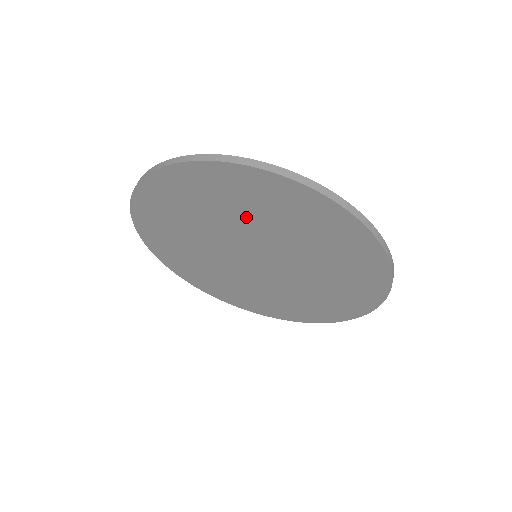
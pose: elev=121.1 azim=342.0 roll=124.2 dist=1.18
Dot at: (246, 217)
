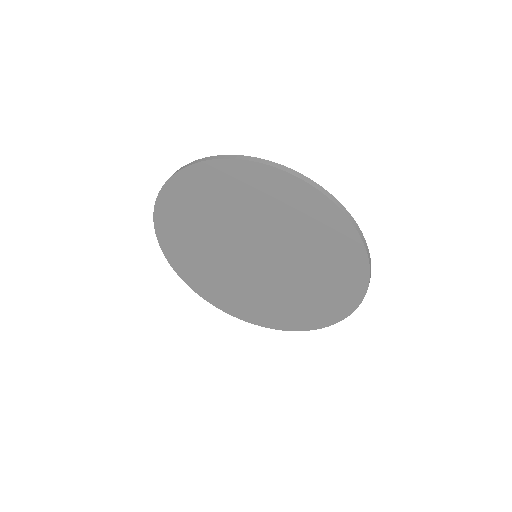
Dot at: (239, 212)
